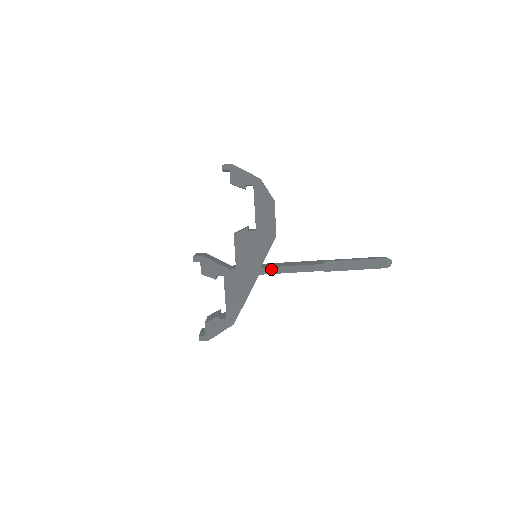
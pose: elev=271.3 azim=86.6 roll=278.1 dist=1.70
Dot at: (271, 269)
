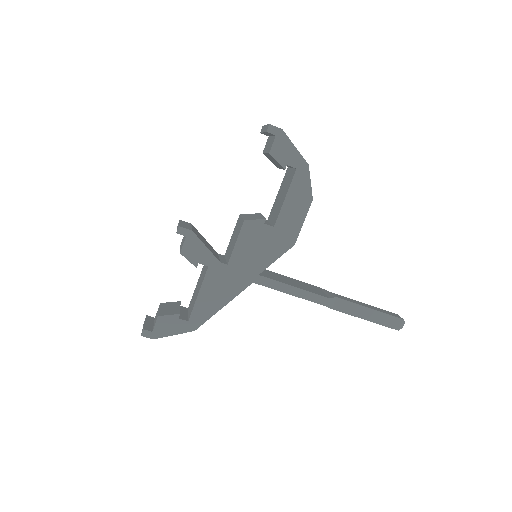
Dot at: (270, 281)
